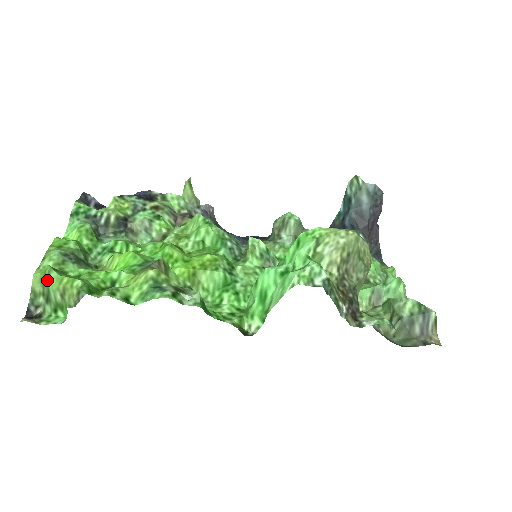
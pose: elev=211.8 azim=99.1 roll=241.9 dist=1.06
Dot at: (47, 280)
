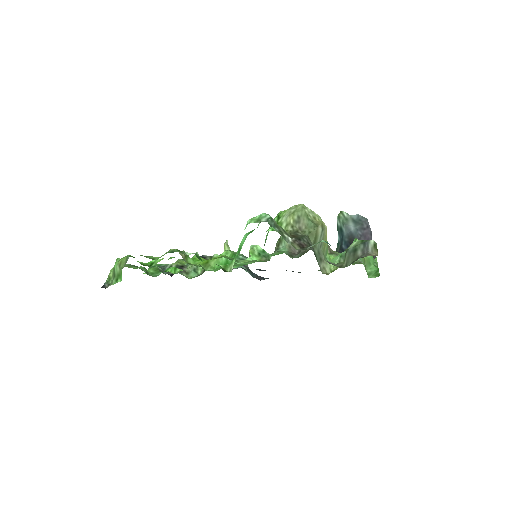
Dot at: occluded
